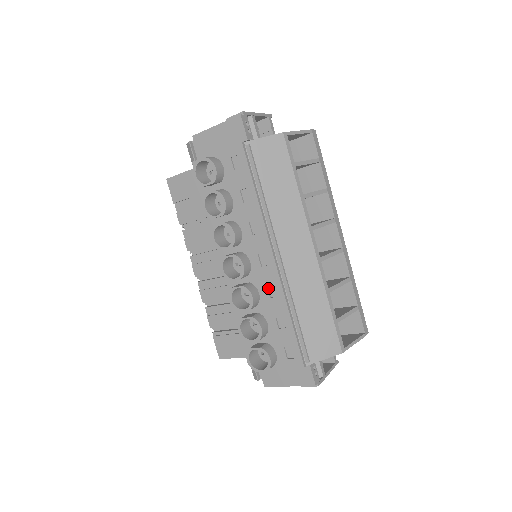
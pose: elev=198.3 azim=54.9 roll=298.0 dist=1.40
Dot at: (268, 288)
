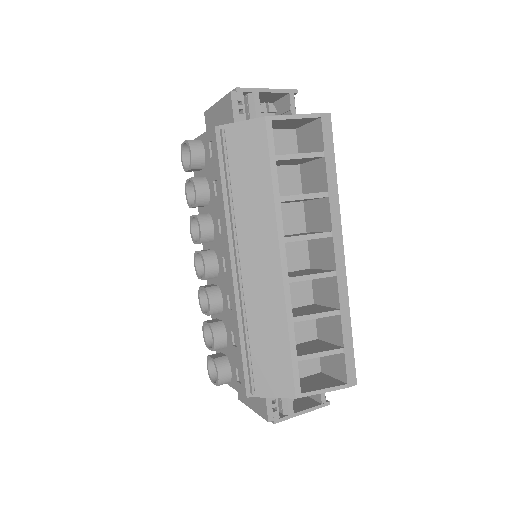
Dot at: (229, 297)
